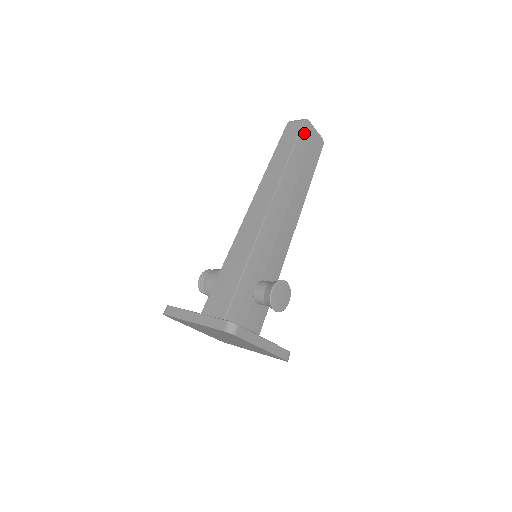
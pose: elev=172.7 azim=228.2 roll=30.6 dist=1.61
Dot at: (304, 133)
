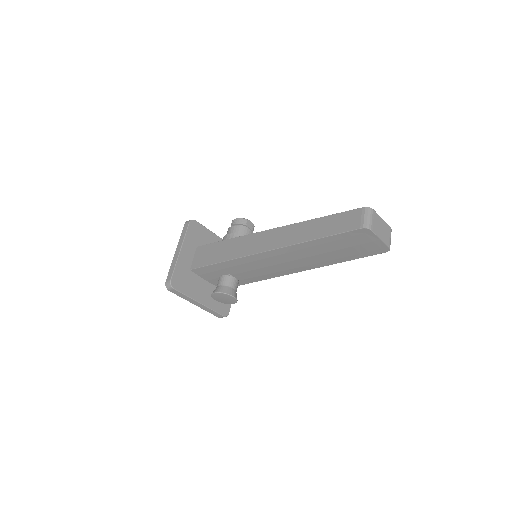
Dot at: (355, 235)
